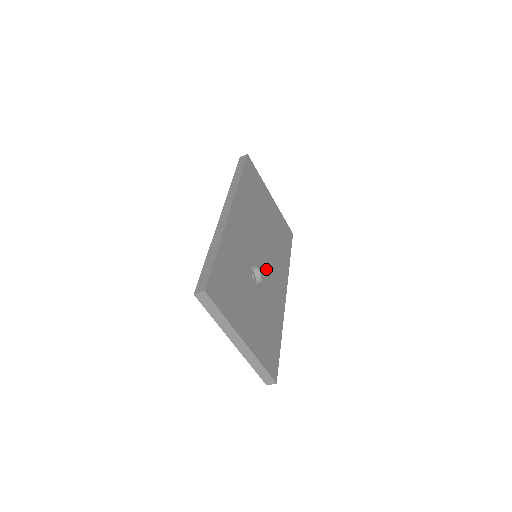
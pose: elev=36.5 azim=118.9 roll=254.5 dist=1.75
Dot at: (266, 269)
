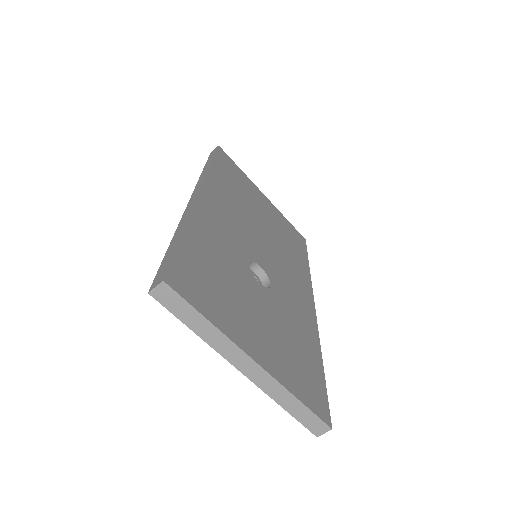
Dot at: (275, 270)
